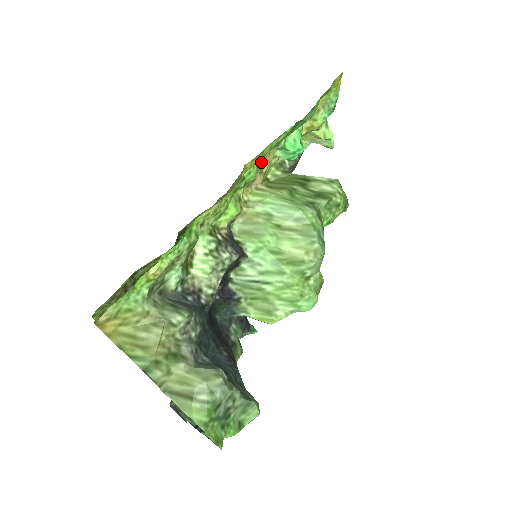
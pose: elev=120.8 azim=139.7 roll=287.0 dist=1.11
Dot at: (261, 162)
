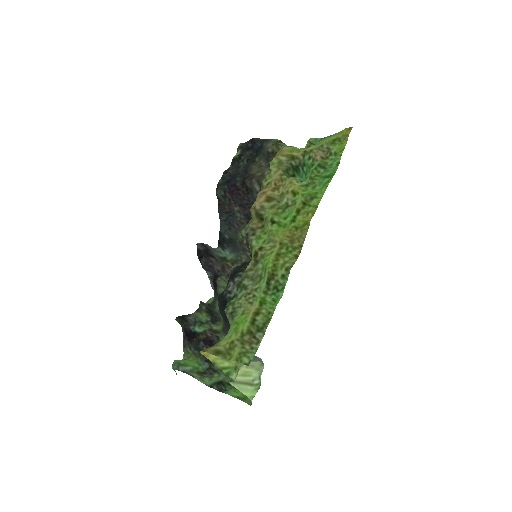
Dot at: (295, 198)
